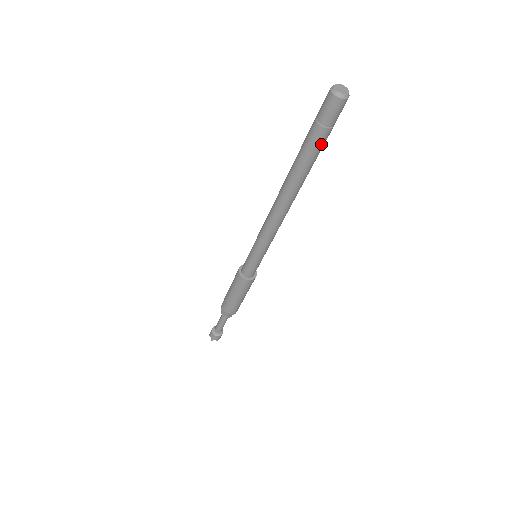
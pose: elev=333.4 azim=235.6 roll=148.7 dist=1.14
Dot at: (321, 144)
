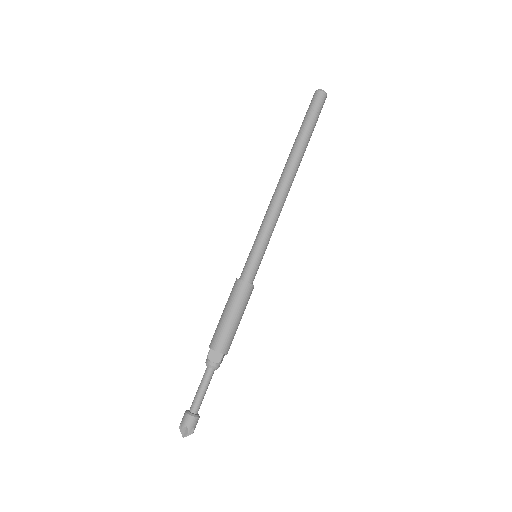
Dot at: occluded
